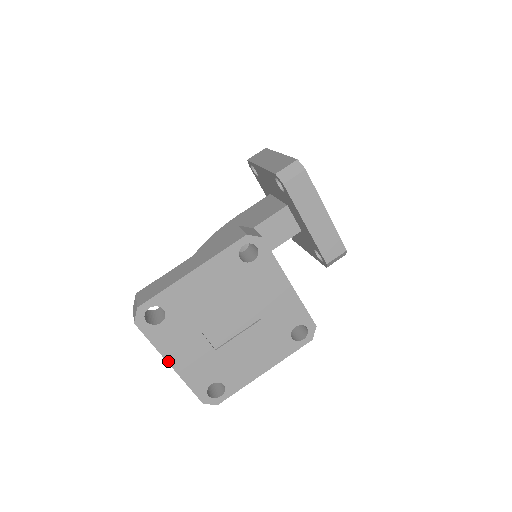
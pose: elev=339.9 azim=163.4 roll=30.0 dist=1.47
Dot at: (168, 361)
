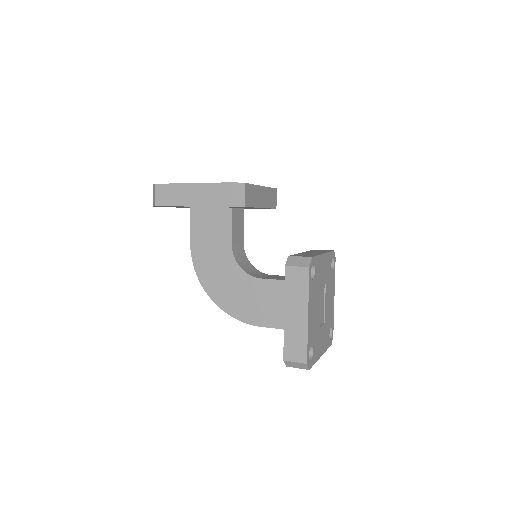
Dot at: occluded
